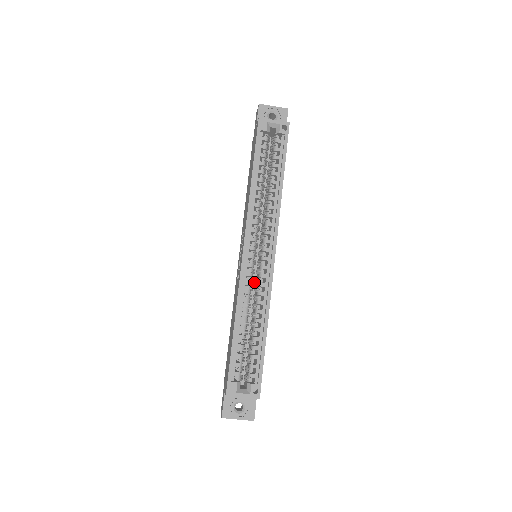
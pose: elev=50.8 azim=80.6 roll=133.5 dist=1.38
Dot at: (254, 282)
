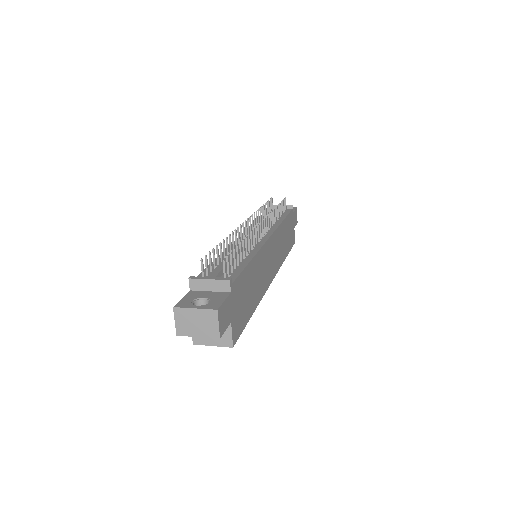
Dot at: occluded
